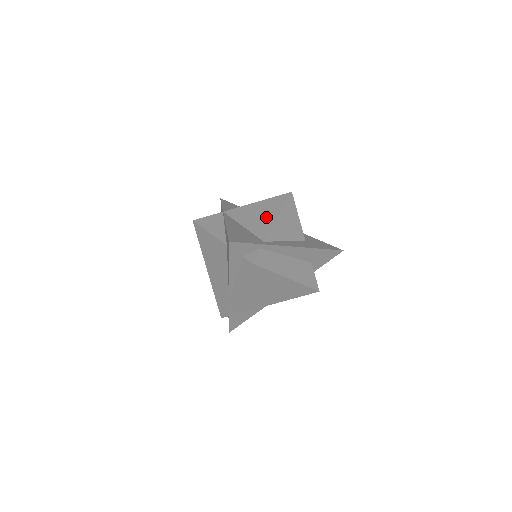
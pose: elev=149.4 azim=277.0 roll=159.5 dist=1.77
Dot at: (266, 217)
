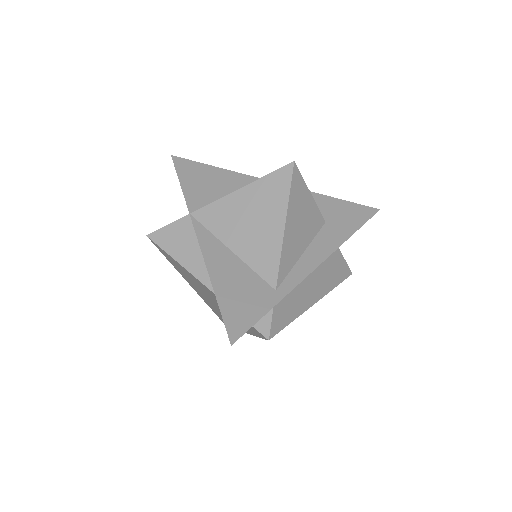
Dot at: (265, 230)
